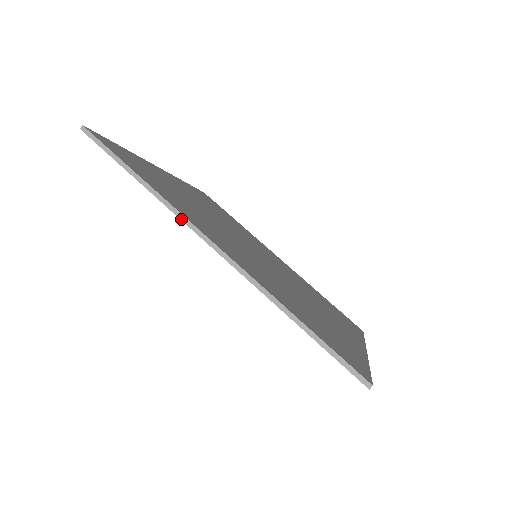
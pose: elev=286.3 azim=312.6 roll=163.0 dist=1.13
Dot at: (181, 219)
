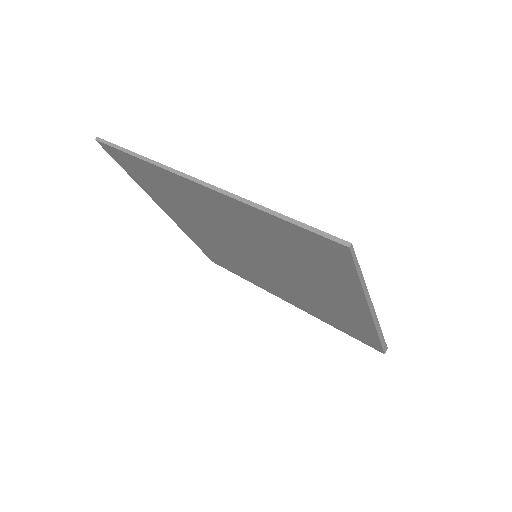
Dot at: (171, 171)
